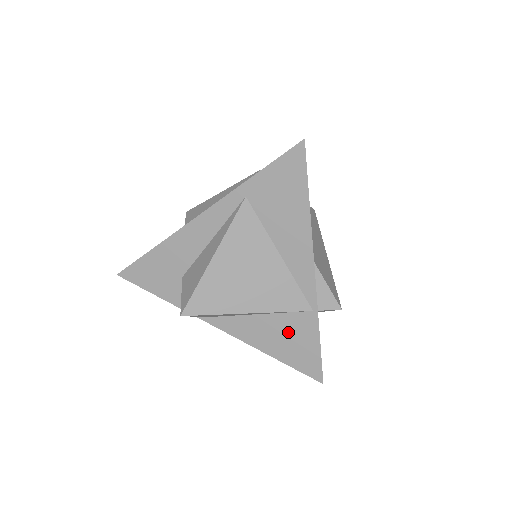
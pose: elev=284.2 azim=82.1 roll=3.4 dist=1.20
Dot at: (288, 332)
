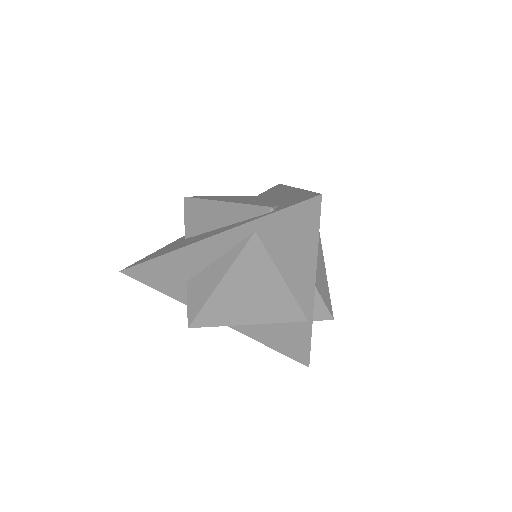
Dot at: (283, 332)
